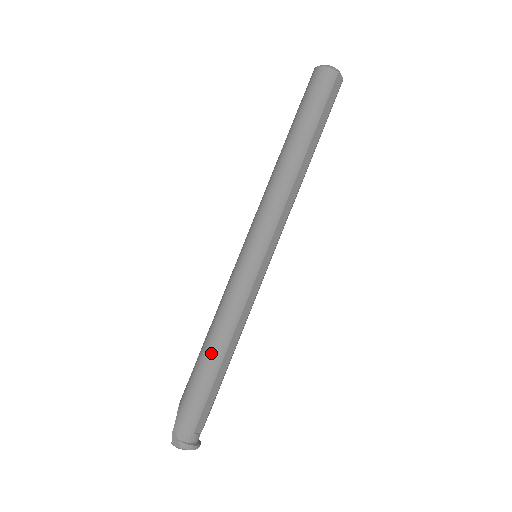
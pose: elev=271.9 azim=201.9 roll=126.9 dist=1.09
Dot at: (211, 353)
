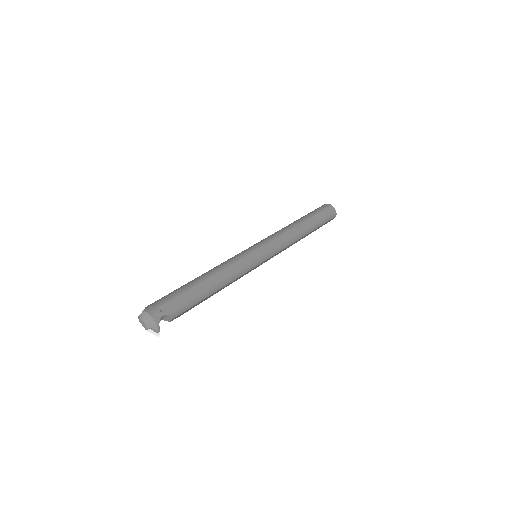
Dot at: (200, 276)
